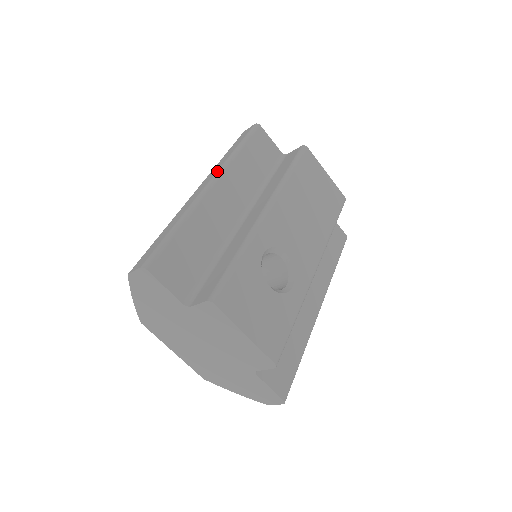
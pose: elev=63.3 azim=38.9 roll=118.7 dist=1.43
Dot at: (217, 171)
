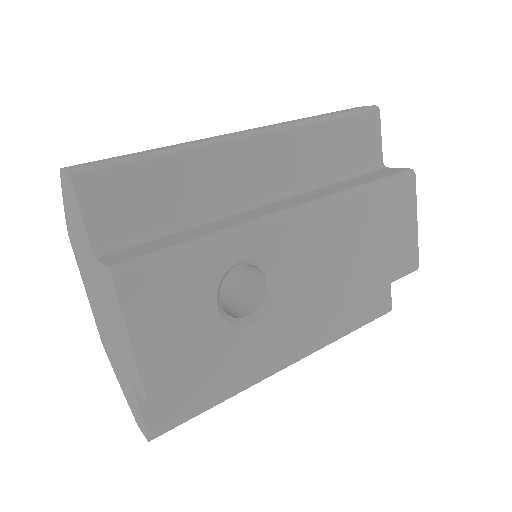
Dot at: (275, 126)
